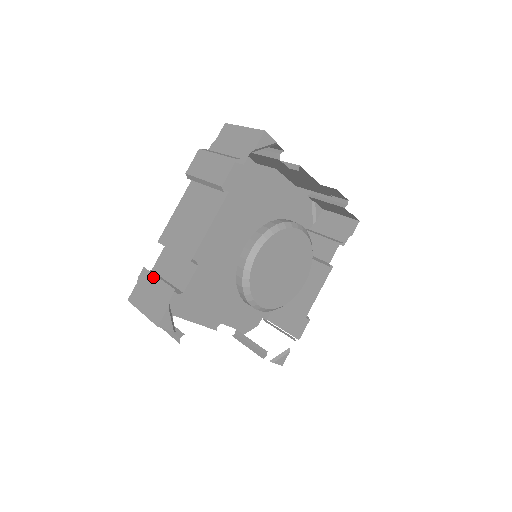
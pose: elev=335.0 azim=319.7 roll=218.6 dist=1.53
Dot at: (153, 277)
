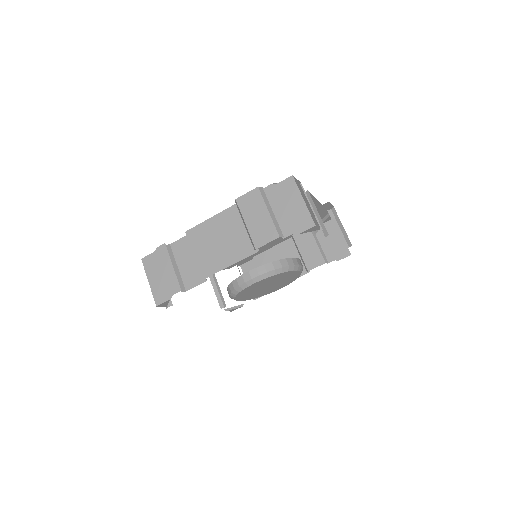
Dot at: (169, 261)
